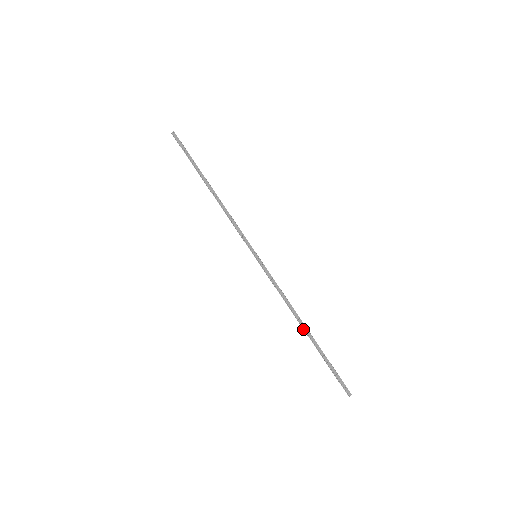
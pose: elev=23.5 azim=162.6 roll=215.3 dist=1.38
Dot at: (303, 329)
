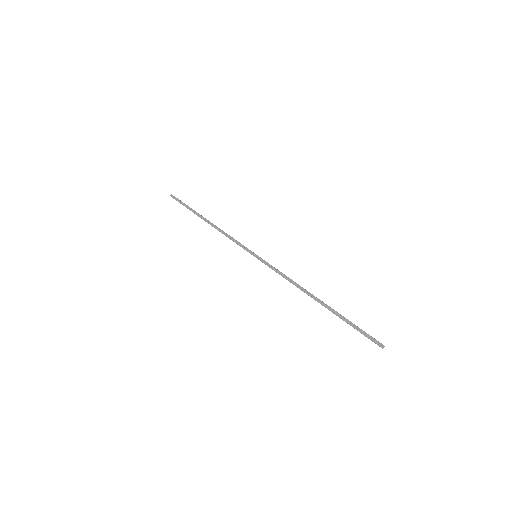
Dot at: occluded
